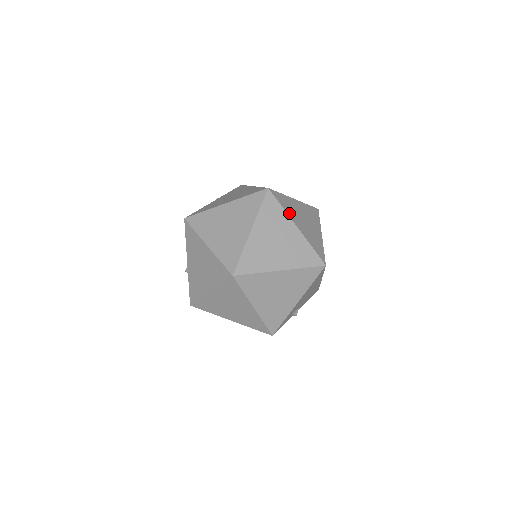
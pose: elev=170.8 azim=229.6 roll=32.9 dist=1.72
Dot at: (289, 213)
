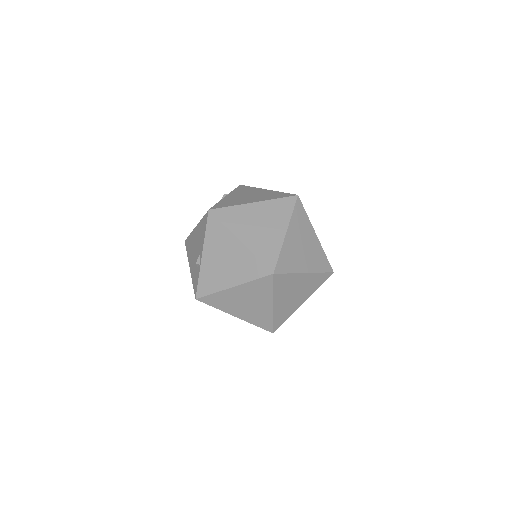
Dot at: occluded
